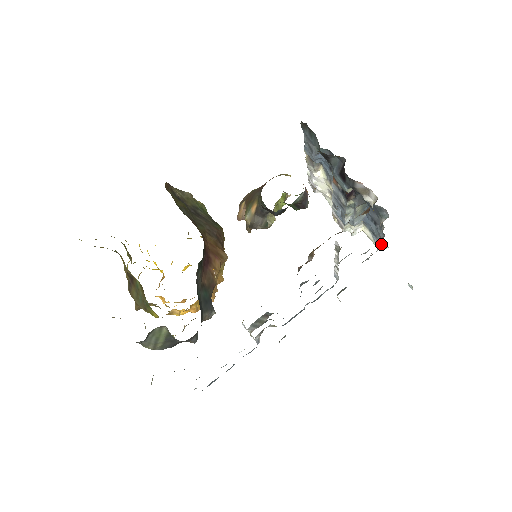
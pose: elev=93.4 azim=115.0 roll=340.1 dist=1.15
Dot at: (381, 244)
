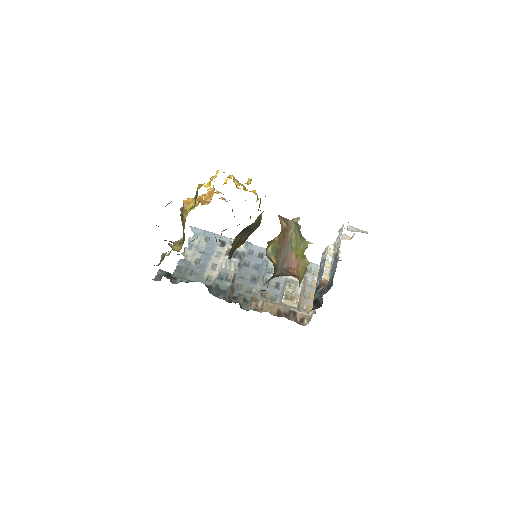
Dot at: occluded
